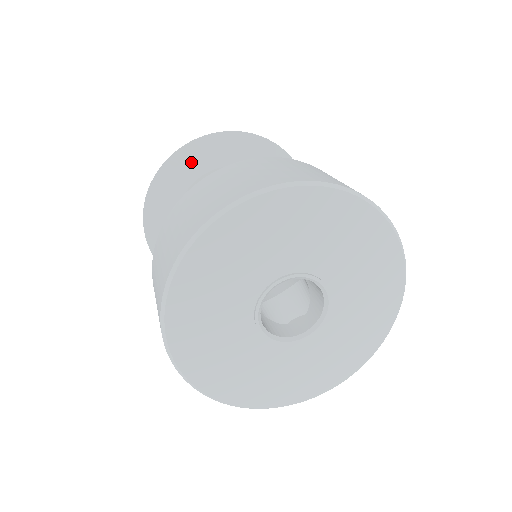
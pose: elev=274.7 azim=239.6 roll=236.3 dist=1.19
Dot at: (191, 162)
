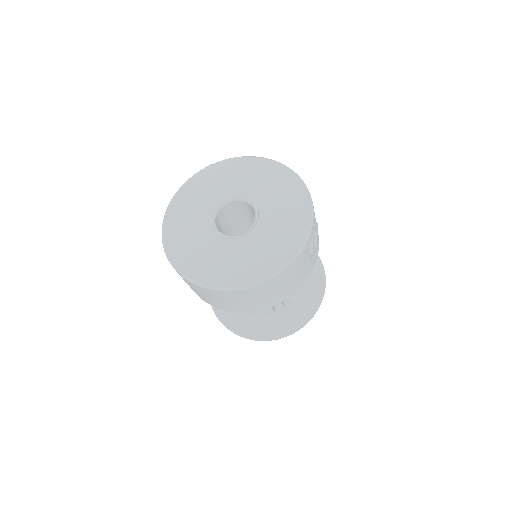
Dot at: occluded
